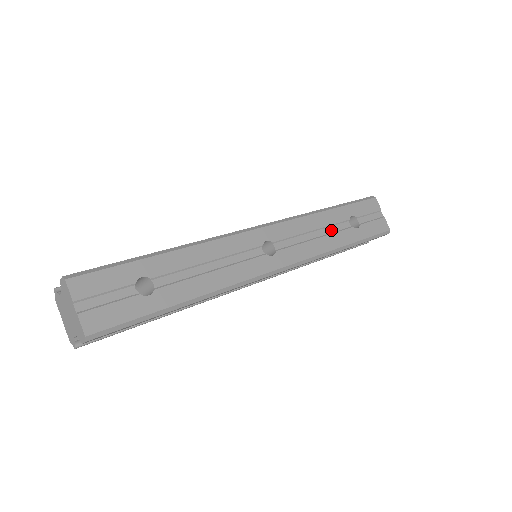
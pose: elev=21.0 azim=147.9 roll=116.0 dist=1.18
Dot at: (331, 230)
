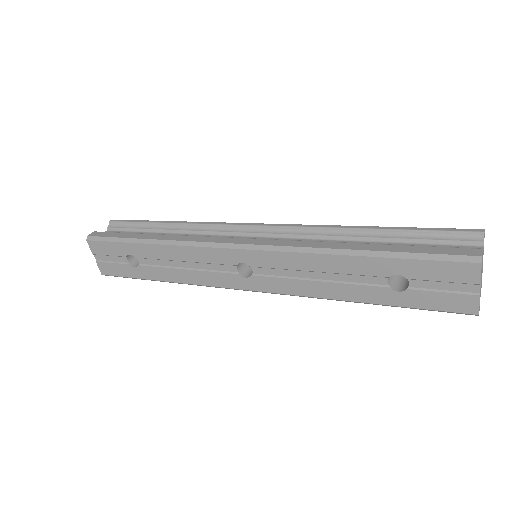
Dot at: (346, 278)
